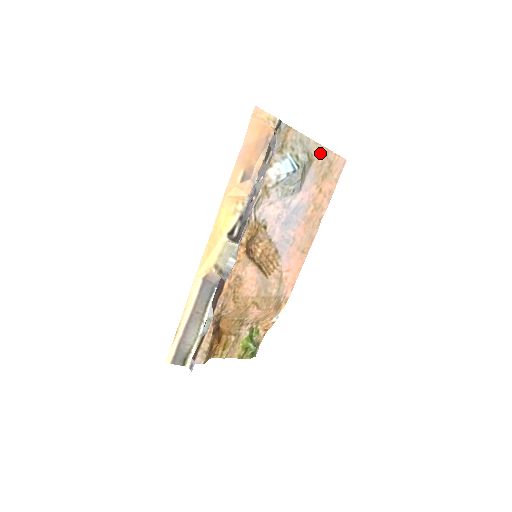
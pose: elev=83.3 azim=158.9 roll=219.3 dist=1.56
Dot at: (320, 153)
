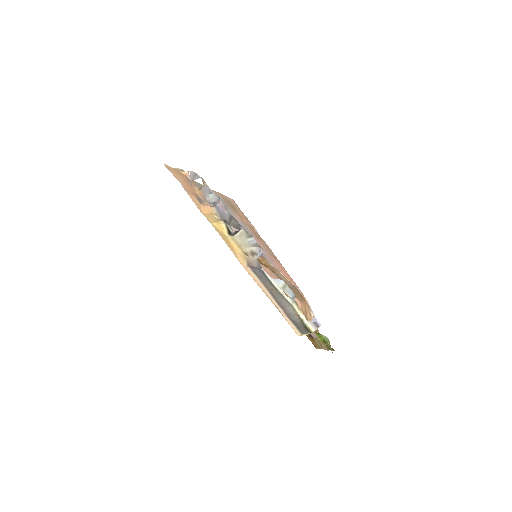
Dot at: (218, 195)
